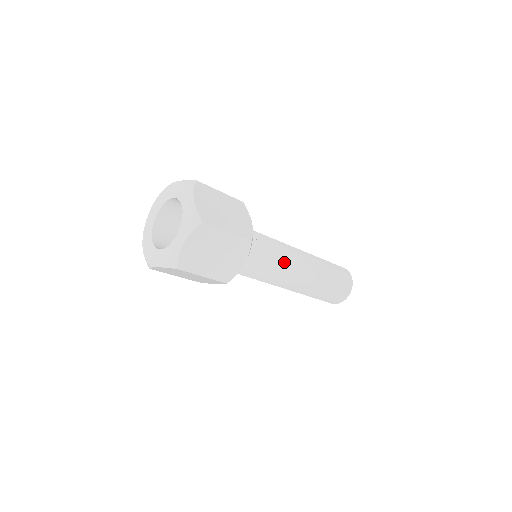
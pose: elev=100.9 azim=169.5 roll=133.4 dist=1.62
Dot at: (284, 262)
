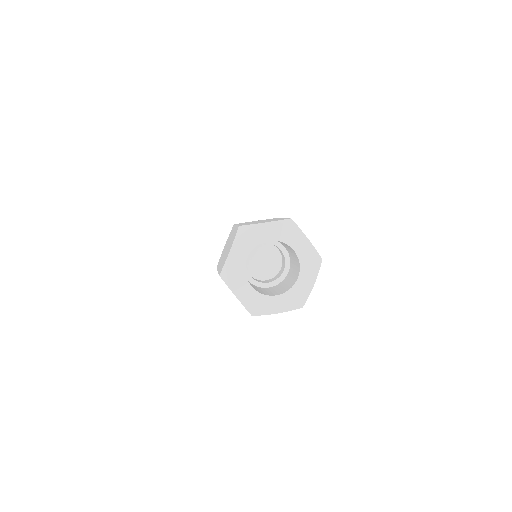
Dot at: occluded
